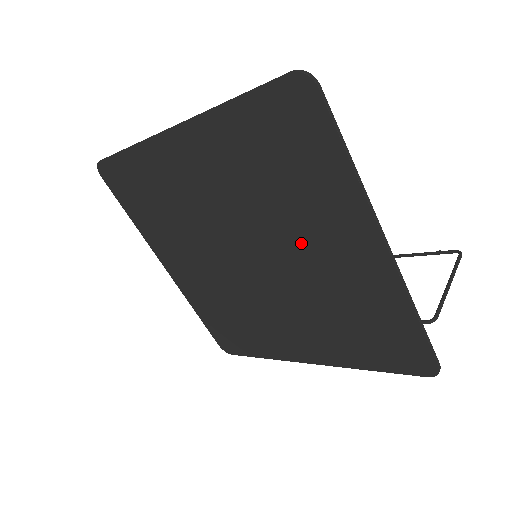
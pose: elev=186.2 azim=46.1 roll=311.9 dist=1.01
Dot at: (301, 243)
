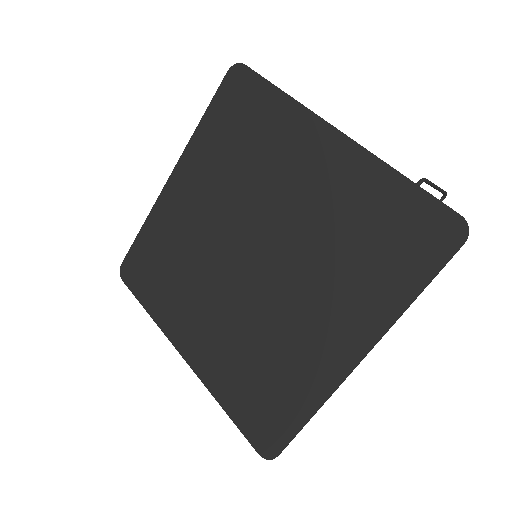
Dot at: (280, 190)
